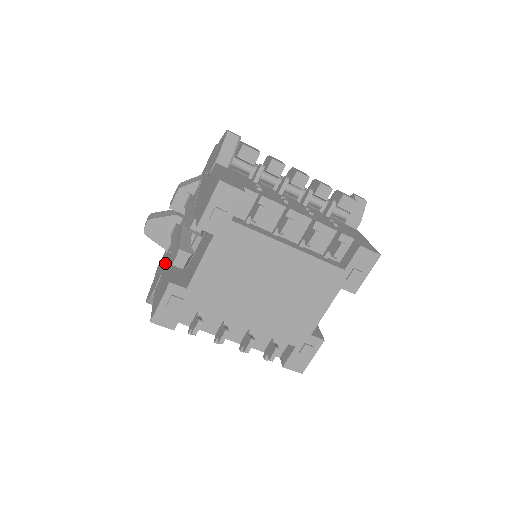
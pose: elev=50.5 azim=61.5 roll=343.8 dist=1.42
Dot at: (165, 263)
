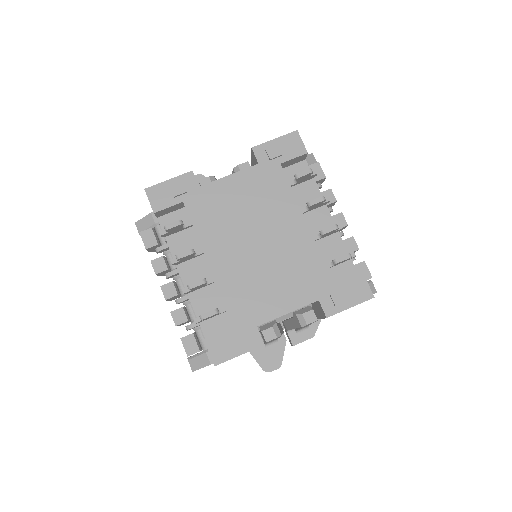
Dot at: occluded
